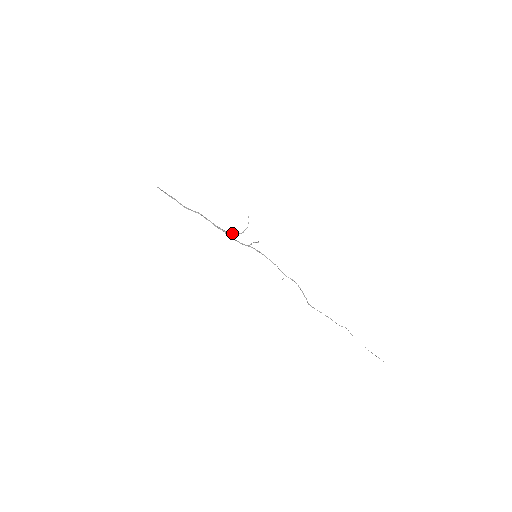
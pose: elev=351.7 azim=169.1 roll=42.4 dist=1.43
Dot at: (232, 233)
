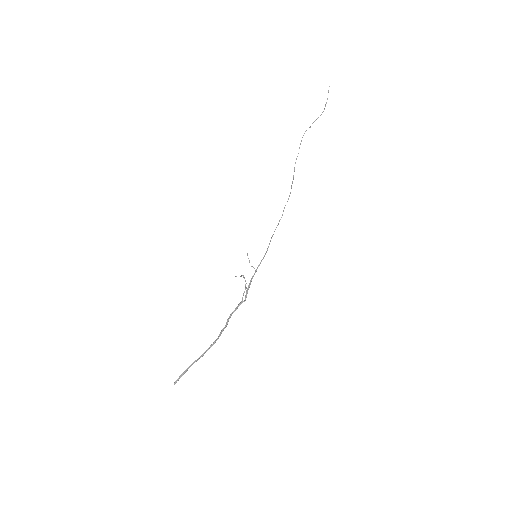
Dot at: (243, 294)
